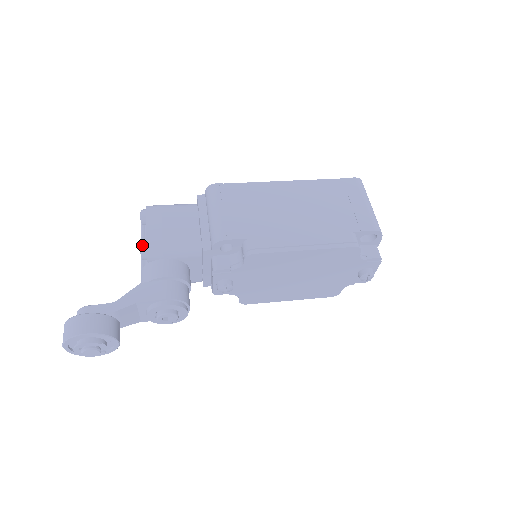
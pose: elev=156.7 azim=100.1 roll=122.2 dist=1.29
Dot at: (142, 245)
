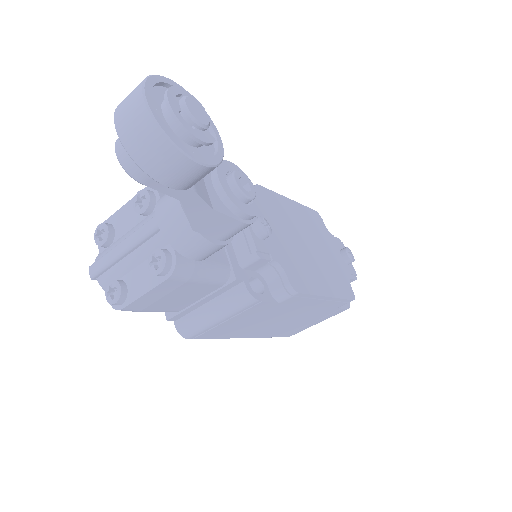
Dot at: (137, 193)
